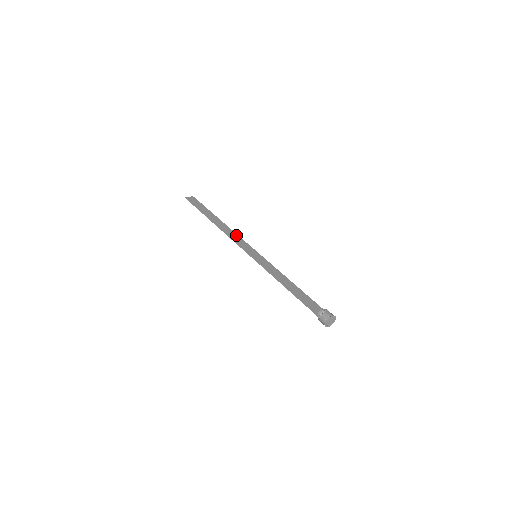
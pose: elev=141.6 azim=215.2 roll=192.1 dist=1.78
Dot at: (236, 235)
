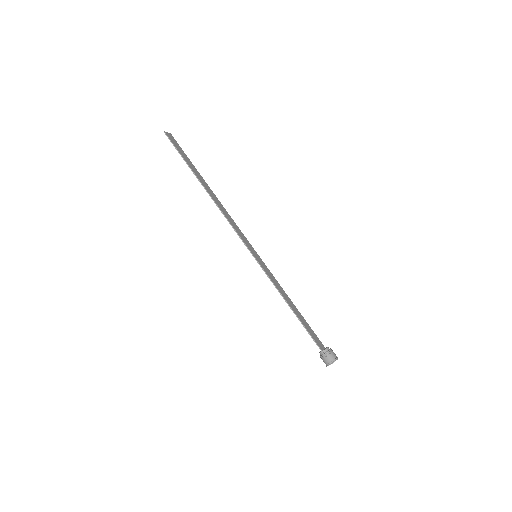
Dot at: occluded
